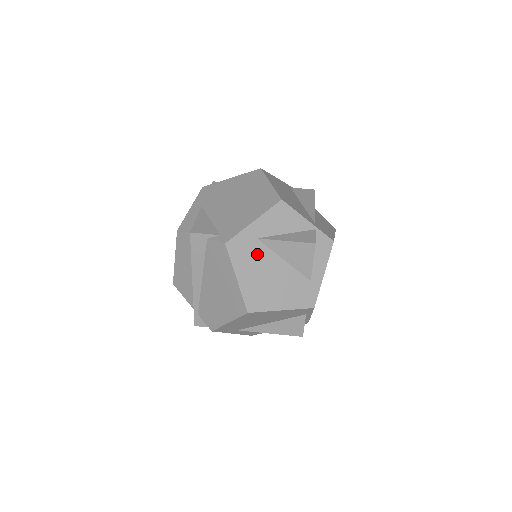
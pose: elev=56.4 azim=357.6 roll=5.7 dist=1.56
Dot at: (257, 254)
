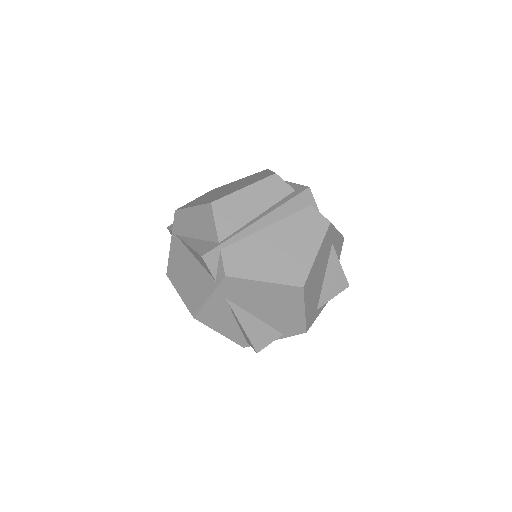
Dot at: (327, 253)
